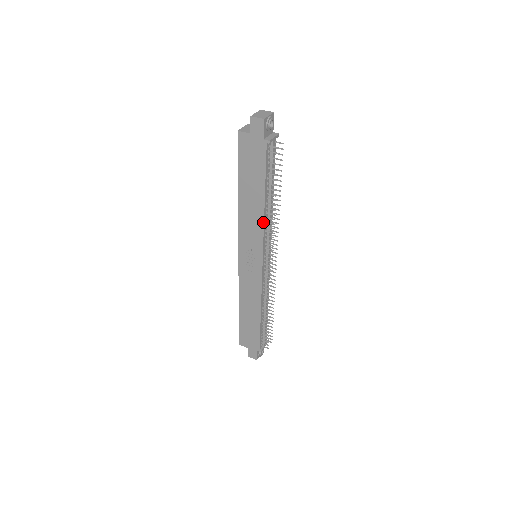
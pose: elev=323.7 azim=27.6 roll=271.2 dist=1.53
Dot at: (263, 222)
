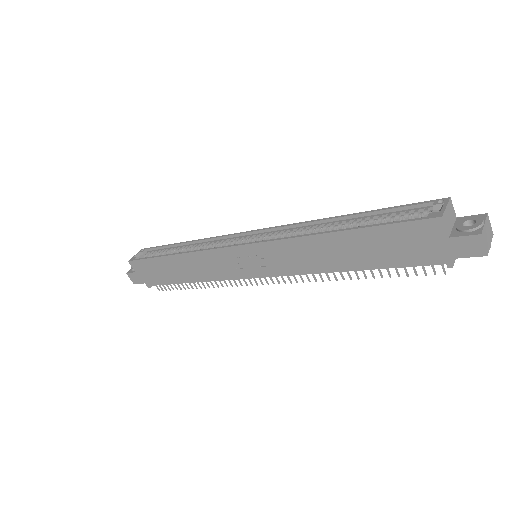
Dot at: (317, 272)
